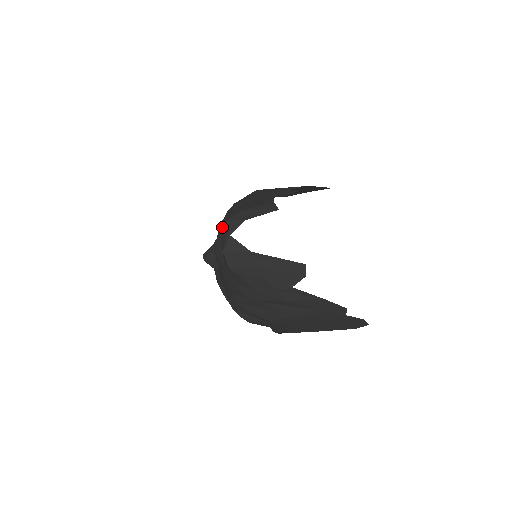
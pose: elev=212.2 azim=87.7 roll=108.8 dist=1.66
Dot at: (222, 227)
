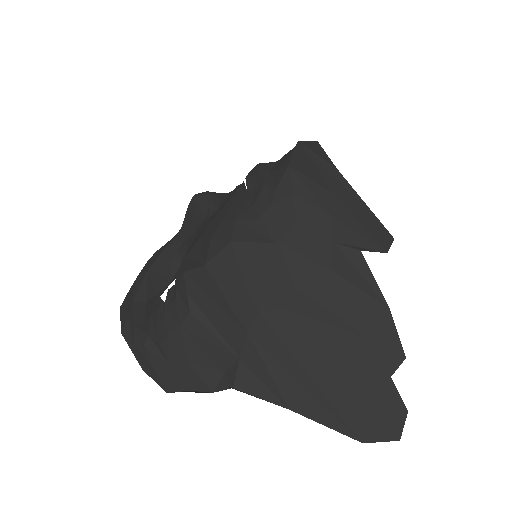
Dot at: occluded
